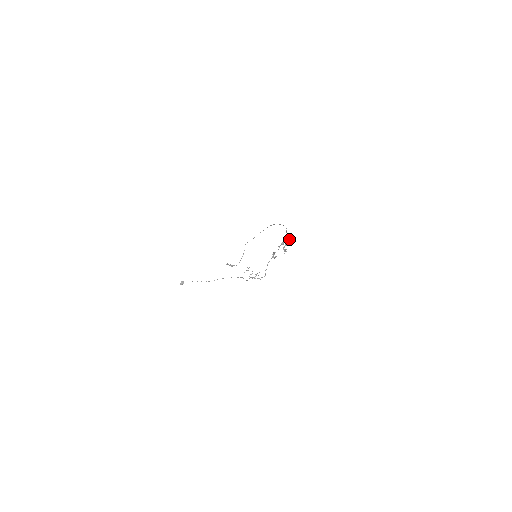
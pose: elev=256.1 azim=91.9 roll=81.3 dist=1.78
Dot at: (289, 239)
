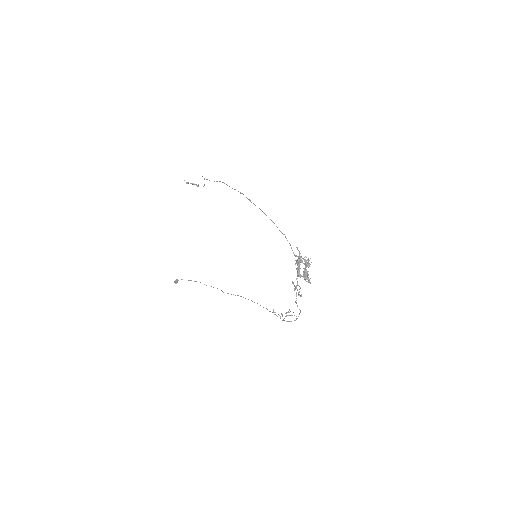
Dot at: occluded
